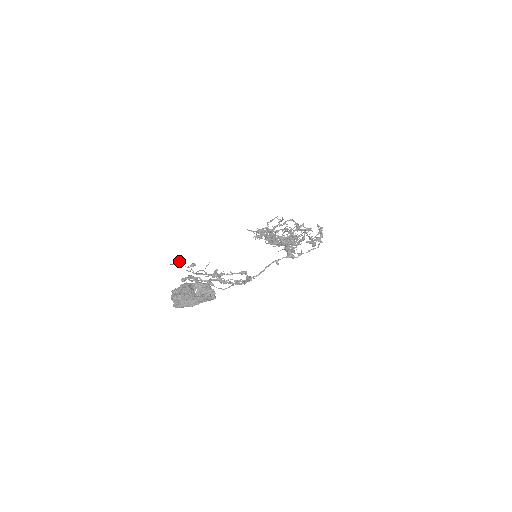
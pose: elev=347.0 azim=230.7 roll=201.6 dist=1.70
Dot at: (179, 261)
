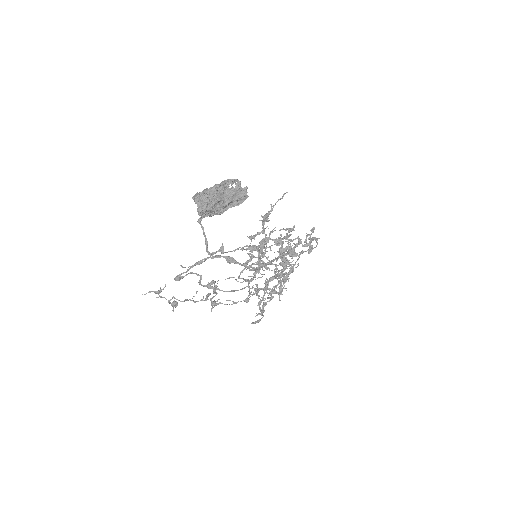
Dot at: (160, 289)
